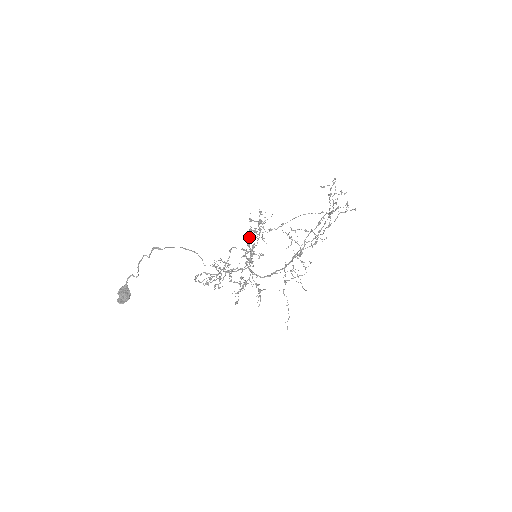
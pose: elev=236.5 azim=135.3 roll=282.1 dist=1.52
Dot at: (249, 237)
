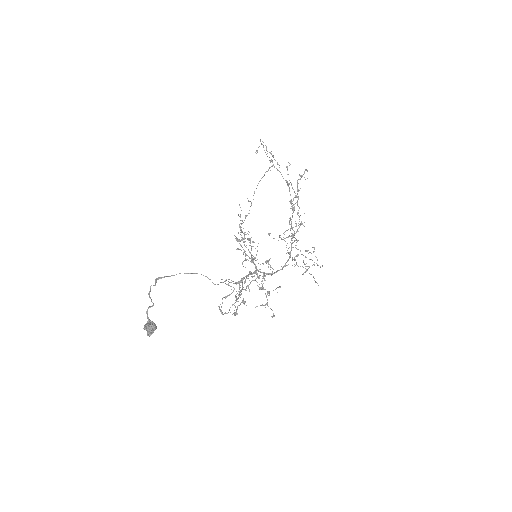
Dot at: (243, 249)
